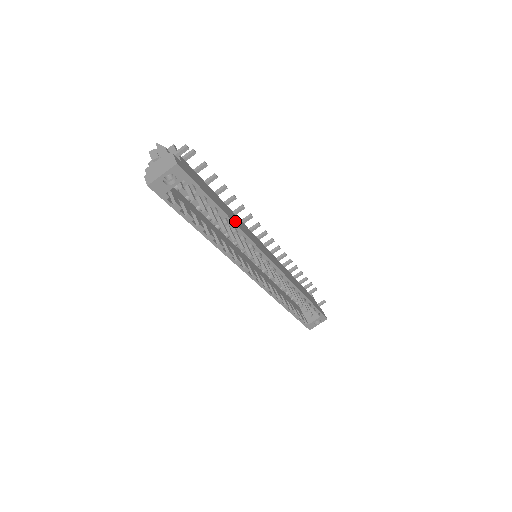
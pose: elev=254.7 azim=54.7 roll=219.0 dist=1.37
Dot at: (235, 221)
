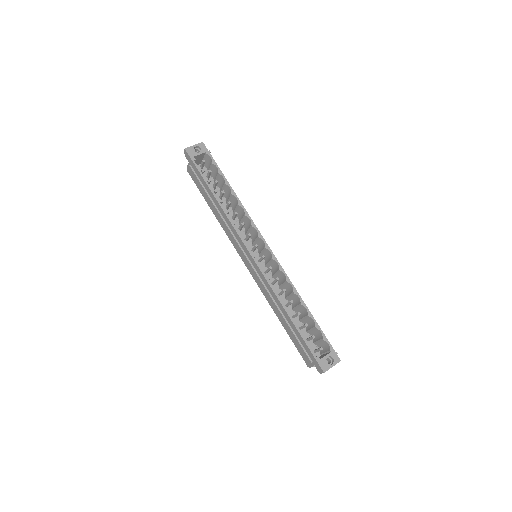
Dot at: occluded
